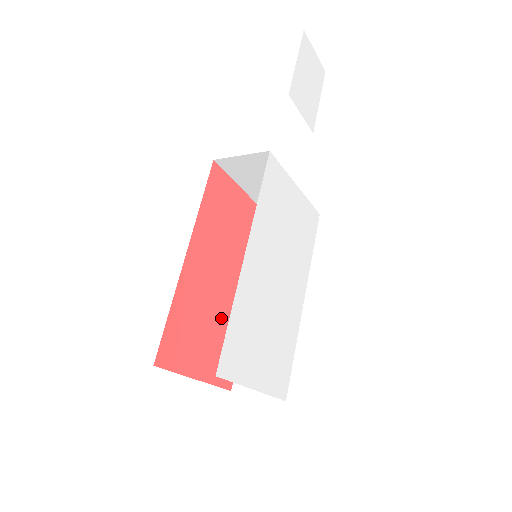
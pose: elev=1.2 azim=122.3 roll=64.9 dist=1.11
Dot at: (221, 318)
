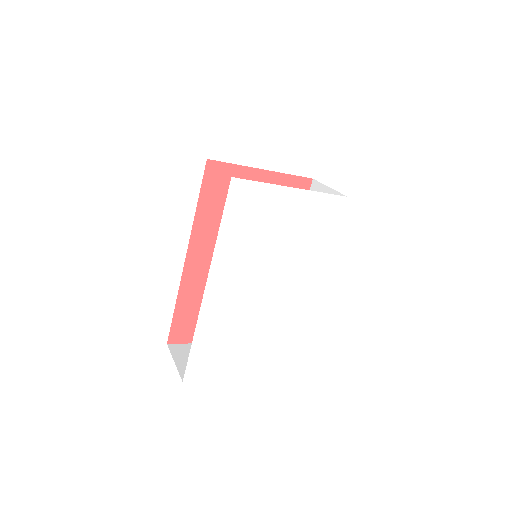
Dot at: occluded
